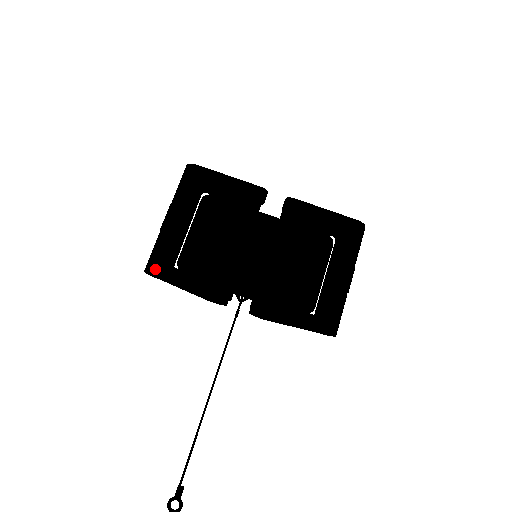
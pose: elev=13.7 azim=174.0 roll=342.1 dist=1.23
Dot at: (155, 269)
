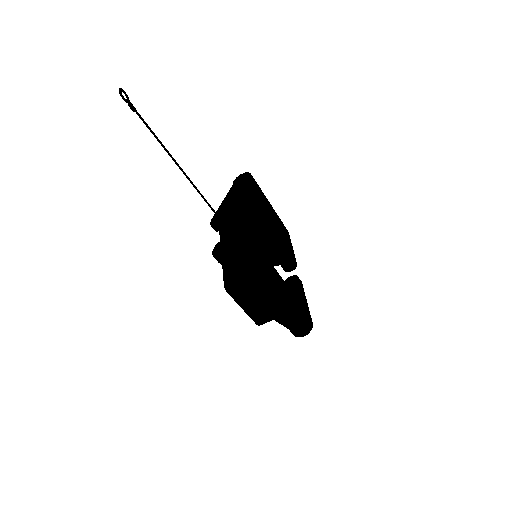
Dot at: occluded
